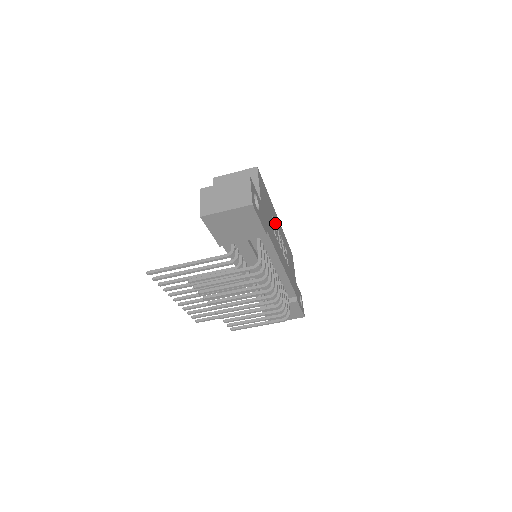
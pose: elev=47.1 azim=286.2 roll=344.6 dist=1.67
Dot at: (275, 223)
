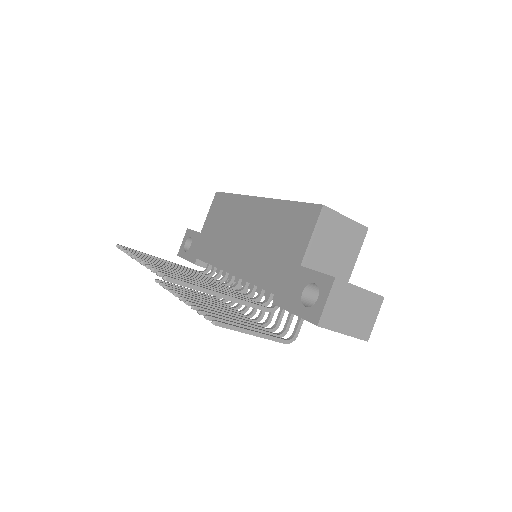
Dot at: occluded
